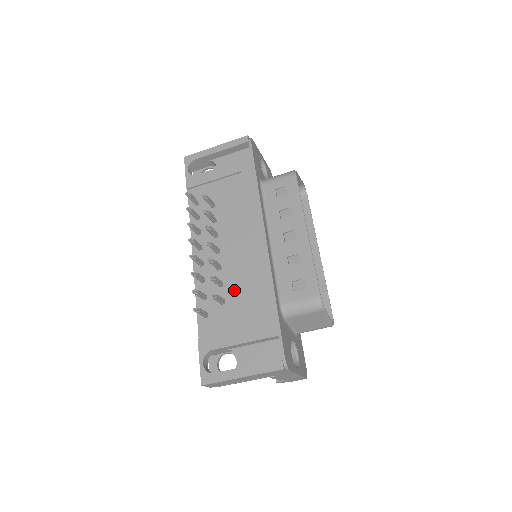
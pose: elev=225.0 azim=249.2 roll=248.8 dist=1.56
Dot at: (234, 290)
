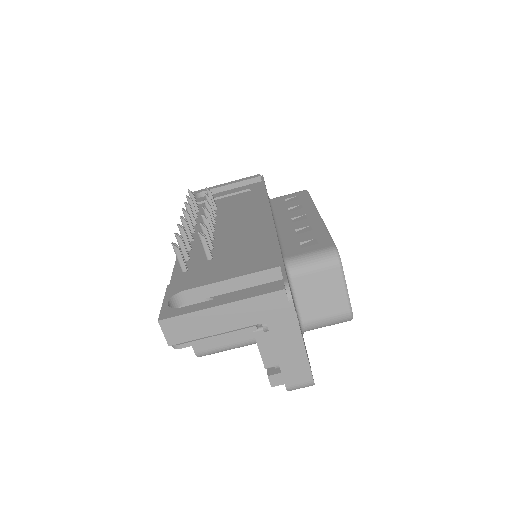
Dot at: (226, 249)
